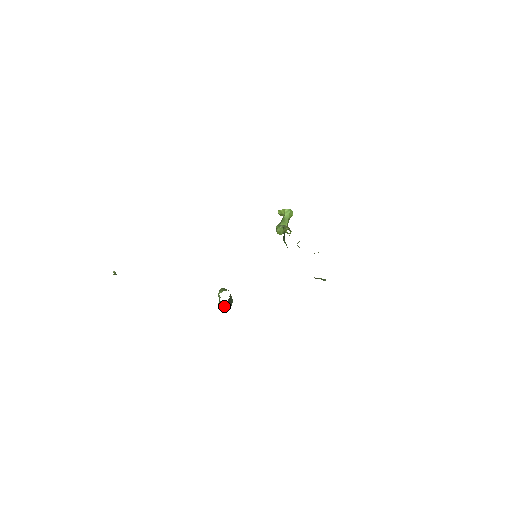
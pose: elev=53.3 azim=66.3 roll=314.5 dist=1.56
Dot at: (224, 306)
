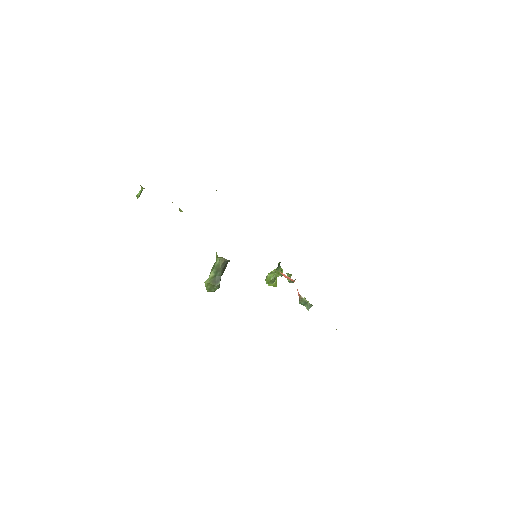
Dot at: (212, 282)
